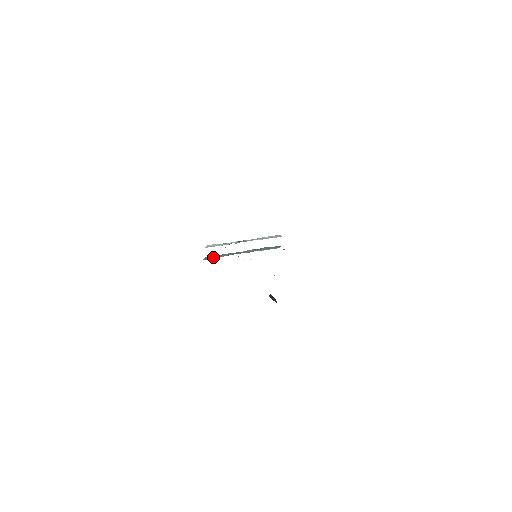
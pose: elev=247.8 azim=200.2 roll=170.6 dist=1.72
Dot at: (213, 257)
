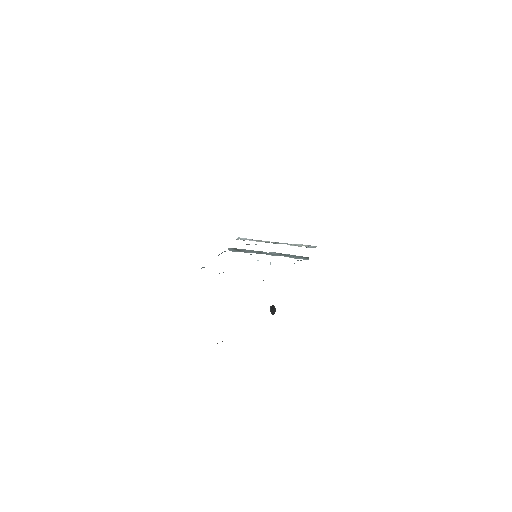
Dot at: (239, 250)
